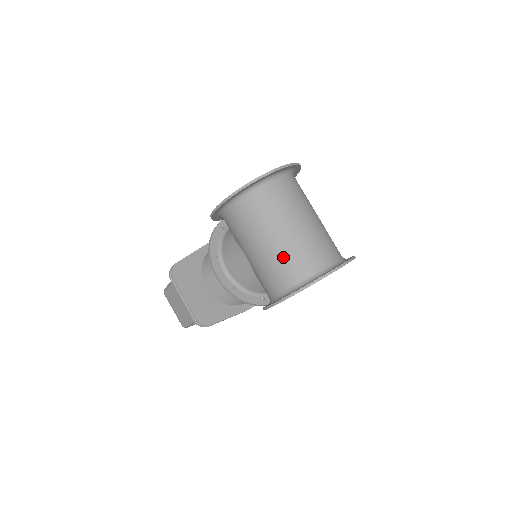
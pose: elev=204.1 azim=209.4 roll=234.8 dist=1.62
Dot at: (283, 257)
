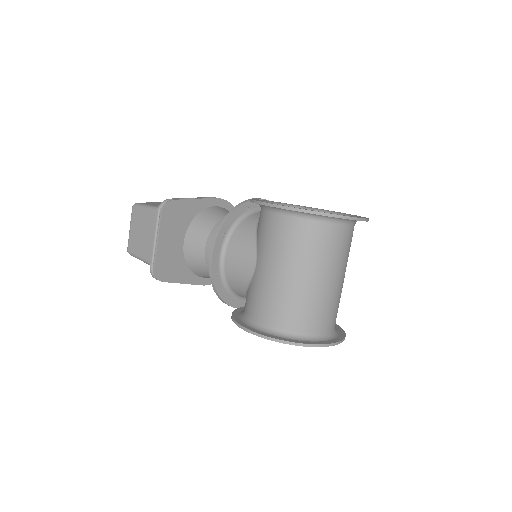
Dot at: (295, 299)
